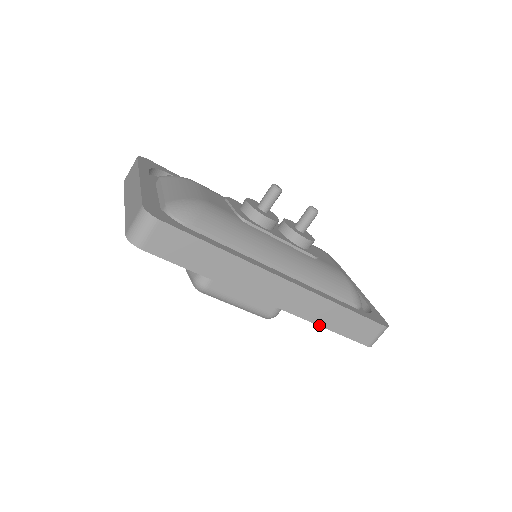
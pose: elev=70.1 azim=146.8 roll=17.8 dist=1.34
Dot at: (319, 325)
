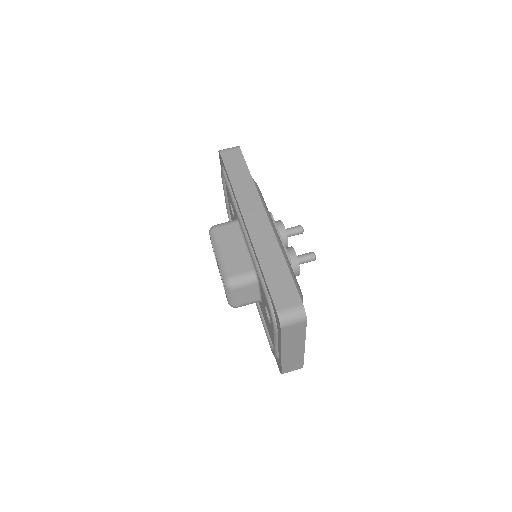
Dot at: (258, 259)
